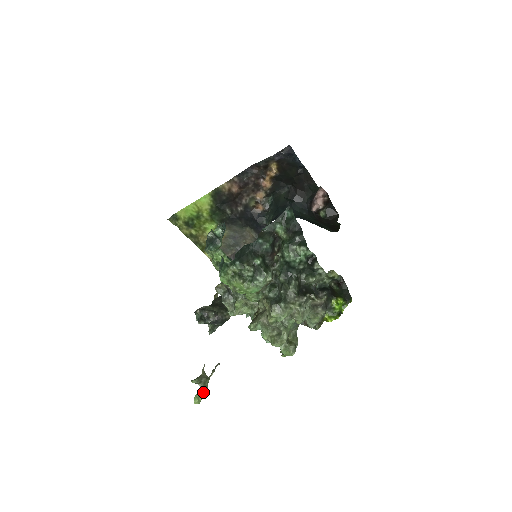
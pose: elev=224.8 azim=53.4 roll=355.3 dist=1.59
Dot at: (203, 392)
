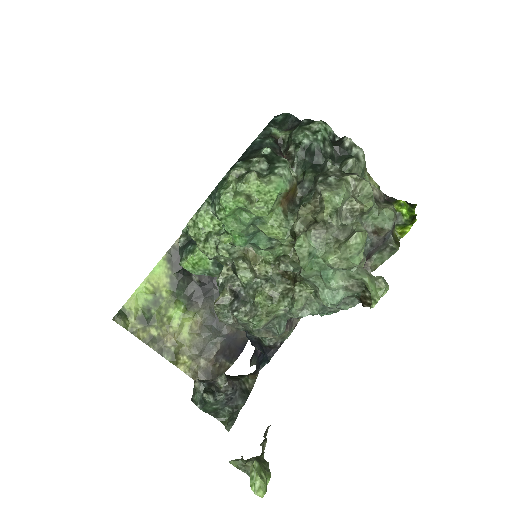
Dot at: (263, 469)
